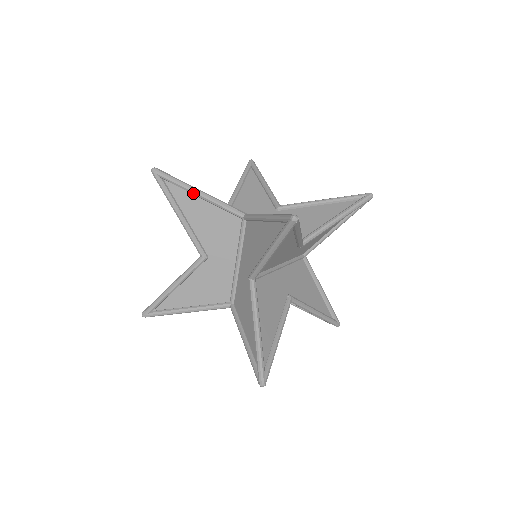
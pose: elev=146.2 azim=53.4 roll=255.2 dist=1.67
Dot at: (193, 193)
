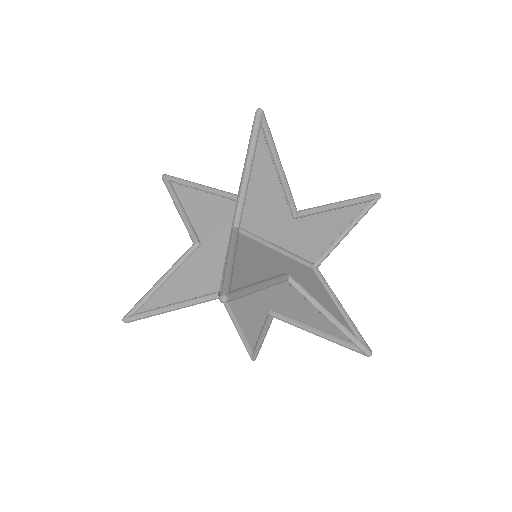
Dot at: (193, 186)
